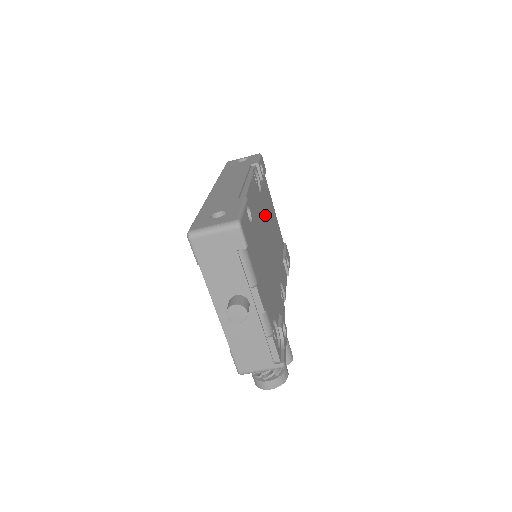
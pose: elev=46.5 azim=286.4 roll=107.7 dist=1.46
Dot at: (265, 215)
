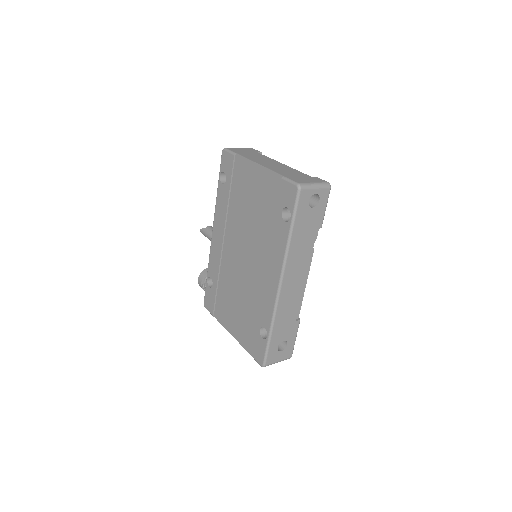
Dot at: occluded
